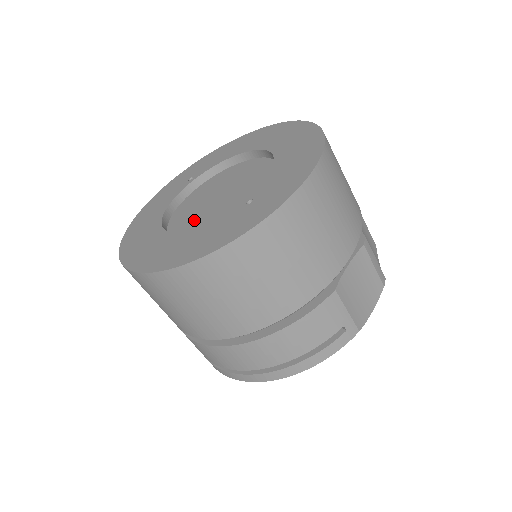
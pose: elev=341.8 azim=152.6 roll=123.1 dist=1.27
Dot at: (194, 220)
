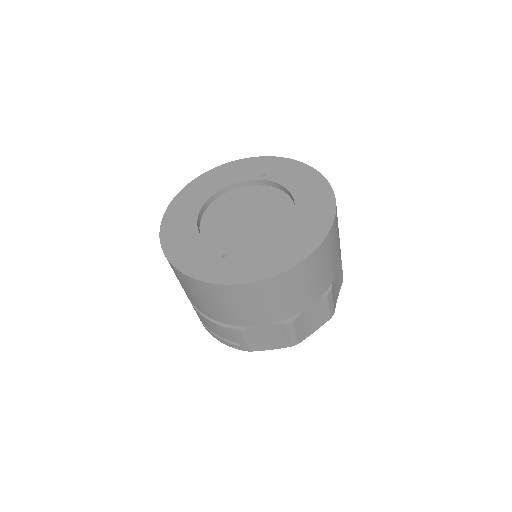
Dot at: (220, 218)
